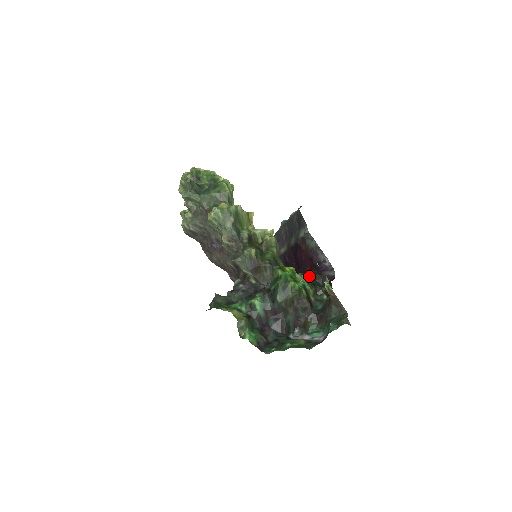
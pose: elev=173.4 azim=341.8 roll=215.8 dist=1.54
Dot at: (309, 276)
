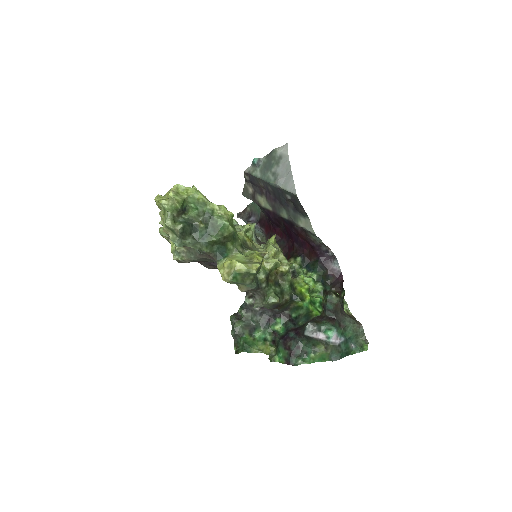
Dot at: (309, 260)
